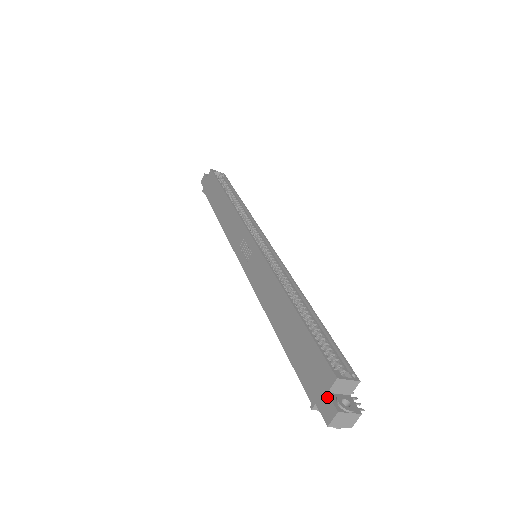
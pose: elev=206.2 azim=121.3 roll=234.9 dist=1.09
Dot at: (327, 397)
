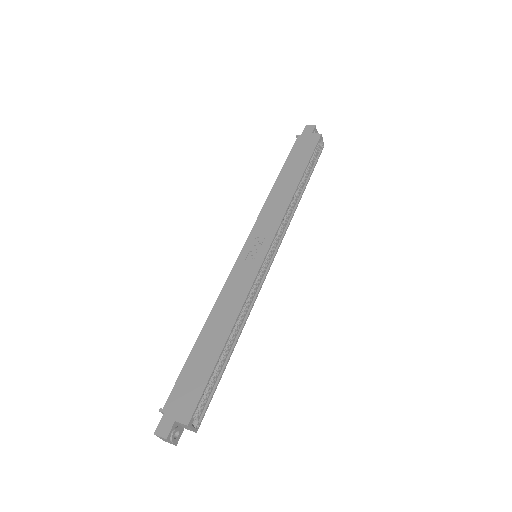
Dot at: (172, 423)
